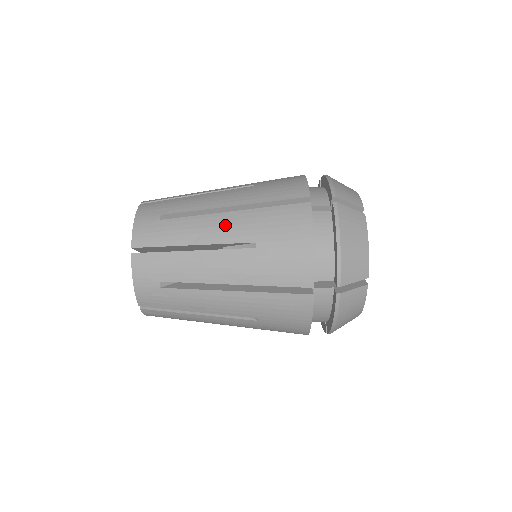
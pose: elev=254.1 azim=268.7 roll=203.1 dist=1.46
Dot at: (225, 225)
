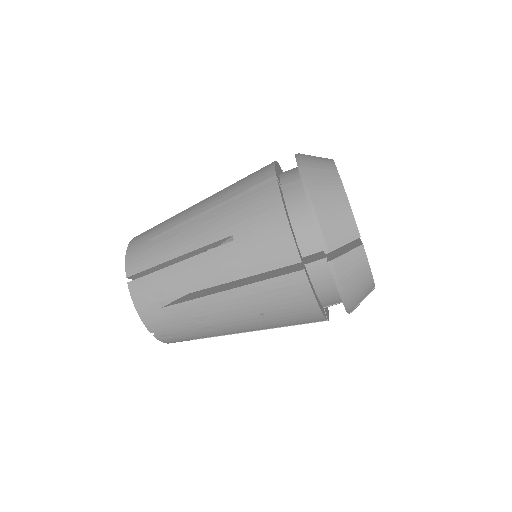
Dot at: (227, 305)
